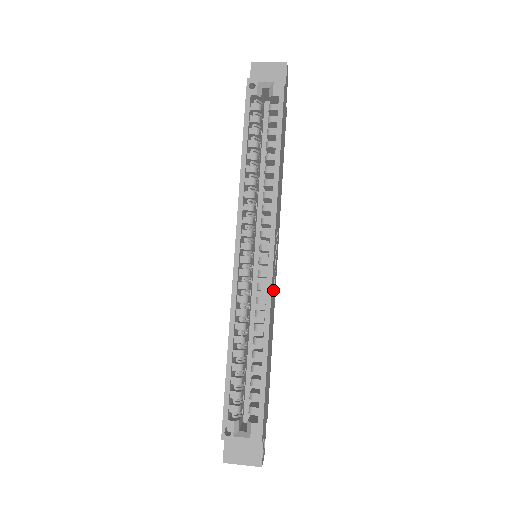
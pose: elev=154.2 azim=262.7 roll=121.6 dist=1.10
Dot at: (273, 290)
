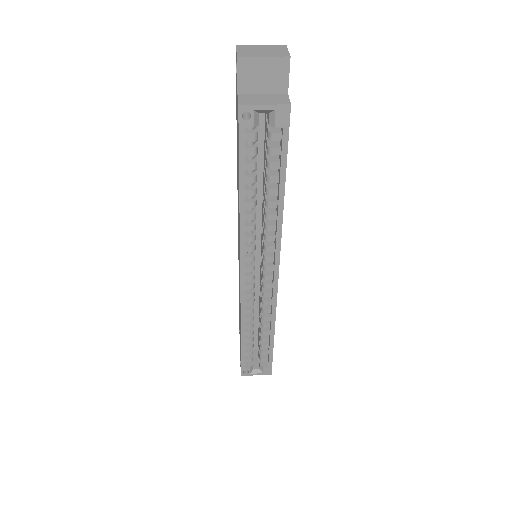
Dot at: occluded
